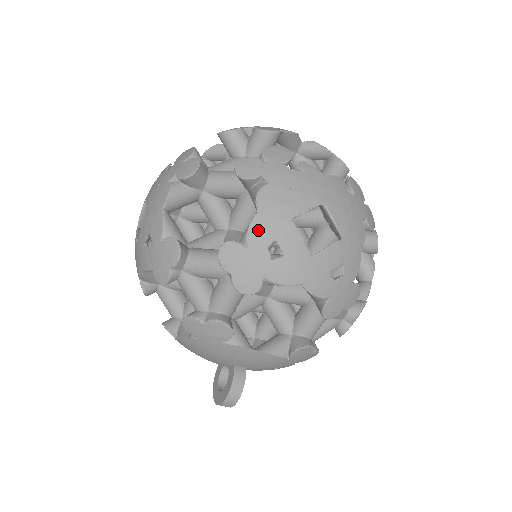
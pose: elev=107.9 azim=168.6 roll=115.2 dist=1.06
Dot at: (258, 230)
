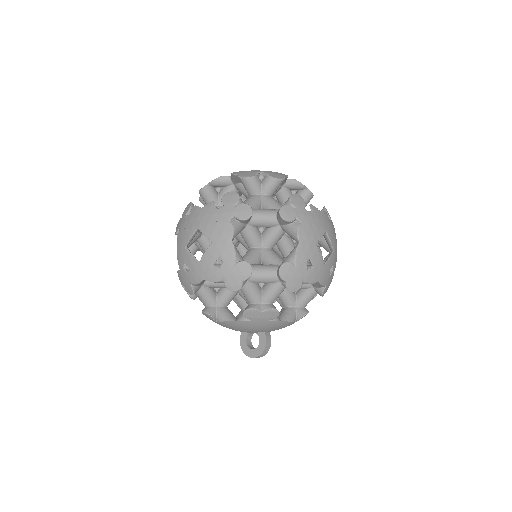
Dot at: (301, 254)
